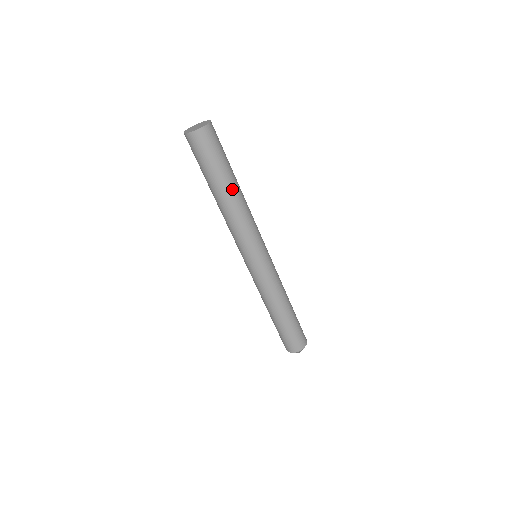
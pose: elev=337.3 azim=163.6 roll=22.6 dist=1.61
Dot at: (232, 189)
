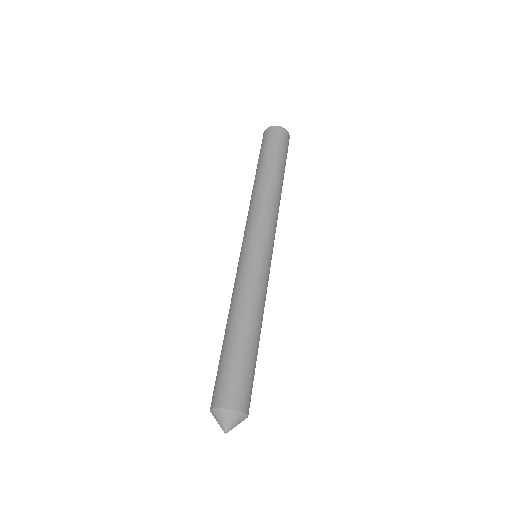
Dot at: (278, 177)
